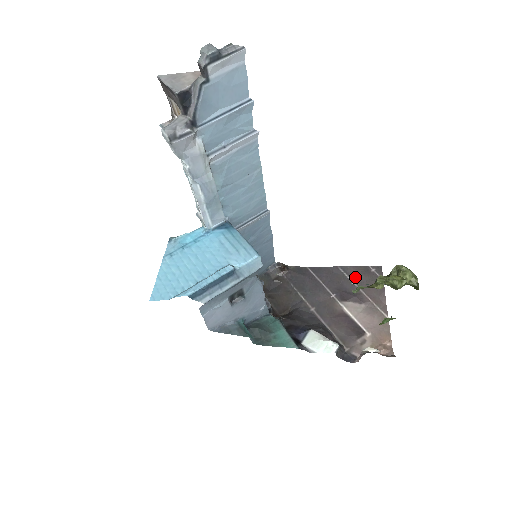
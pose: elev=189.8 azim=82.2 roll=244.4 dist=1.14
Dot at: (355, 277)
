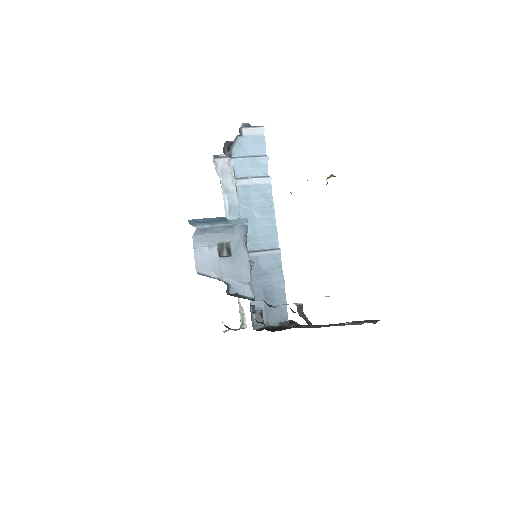
Dot at: occluded
